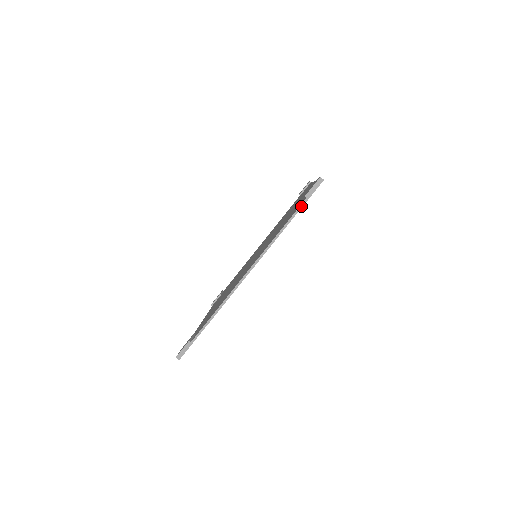
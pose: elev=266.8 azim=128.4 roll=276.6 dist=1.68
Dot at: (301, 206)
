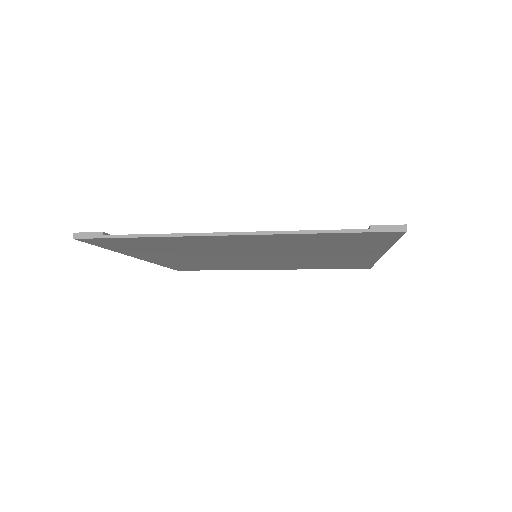
Dot at: (355, 230)
